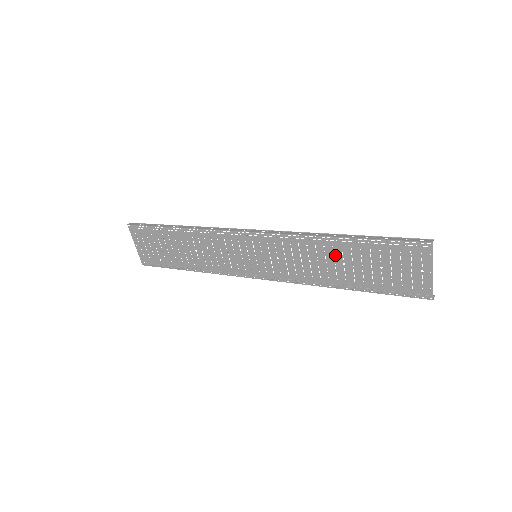
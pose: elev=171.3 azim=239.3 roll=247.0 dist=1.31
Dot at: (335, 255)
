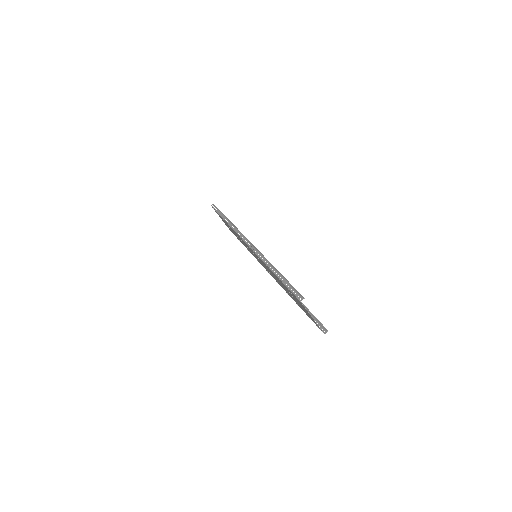
Dot at: (277, 279)
